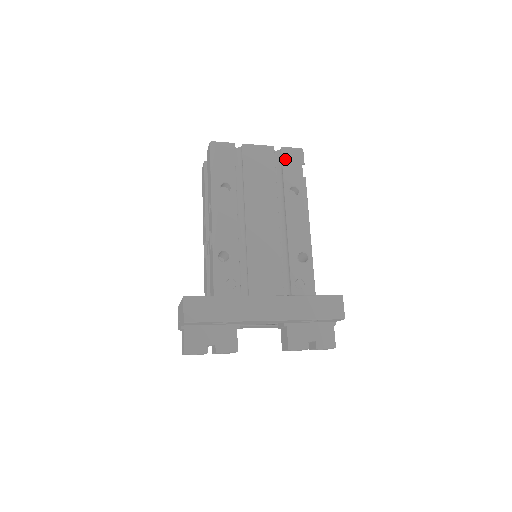
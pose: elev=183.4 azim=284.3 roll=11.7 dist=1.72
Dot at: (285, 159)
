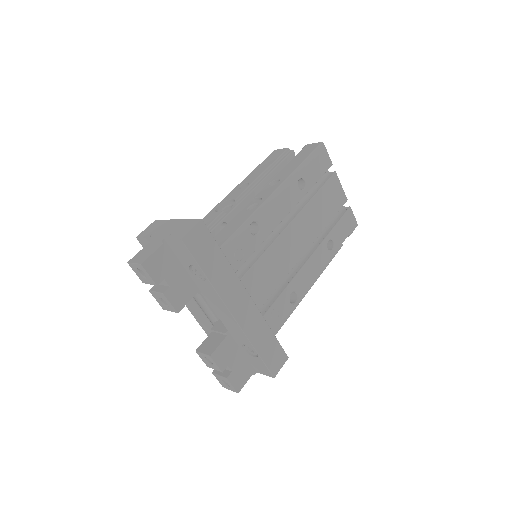
Dot at: (345, 217)
